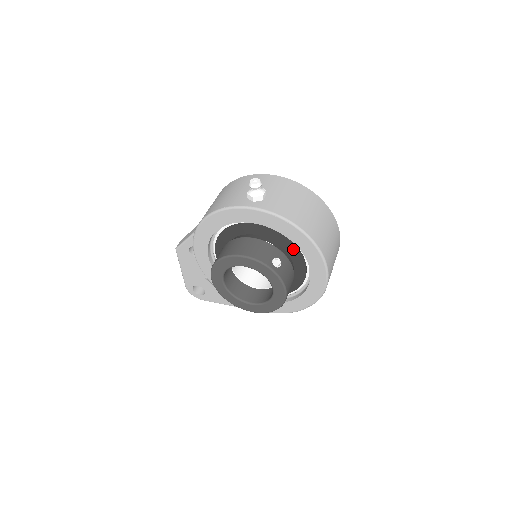
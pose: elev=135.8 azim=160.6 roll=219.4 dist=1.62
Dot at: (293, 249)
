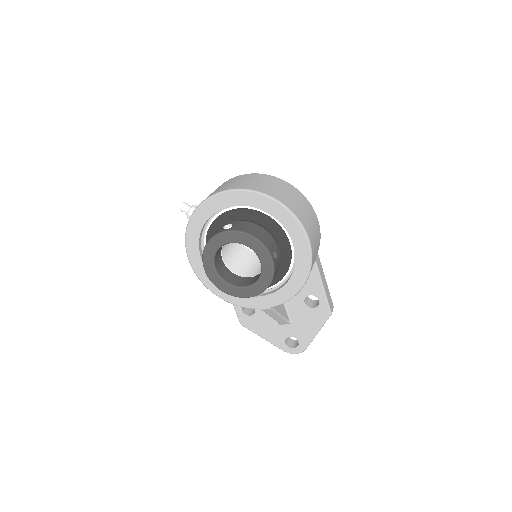
Dot at: (241, 213)
